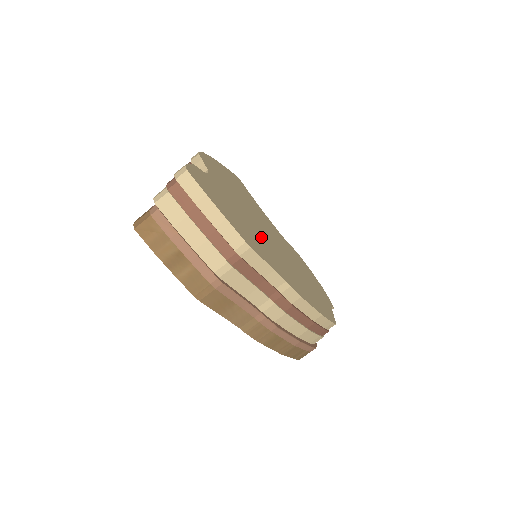
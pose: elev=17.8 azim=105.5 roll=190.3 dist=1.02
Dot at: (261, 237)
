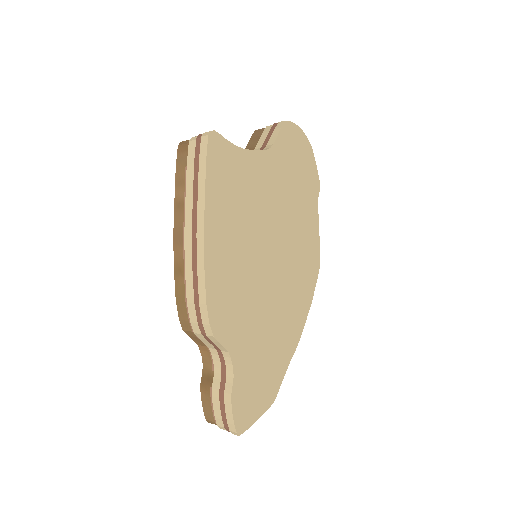
Dot at: (271, 325)
